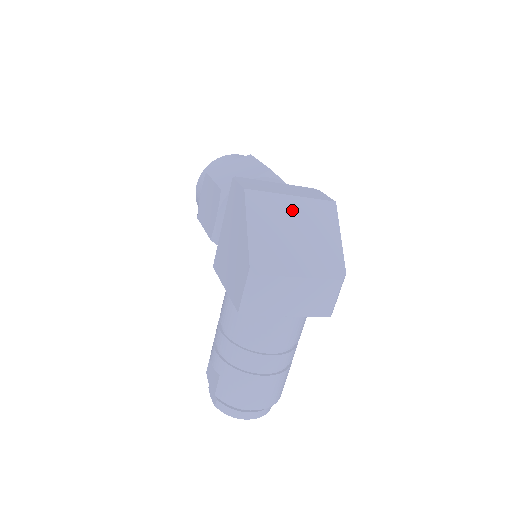
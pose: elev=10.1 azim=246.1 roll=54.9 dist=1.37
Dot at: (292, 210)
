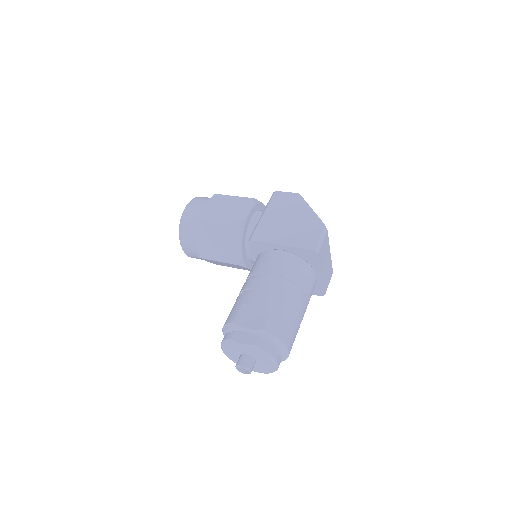
Dot at: occluded
